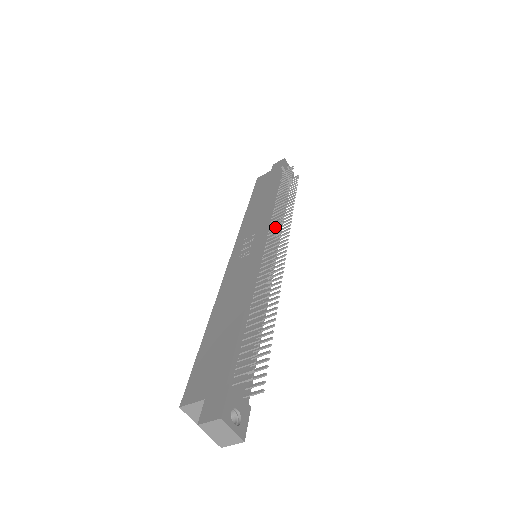
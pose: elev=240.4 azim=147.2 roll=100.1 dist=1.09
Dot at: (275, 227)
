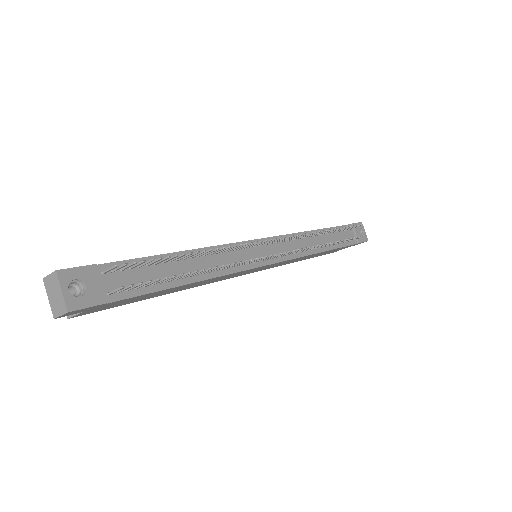
Dot at: occluded
